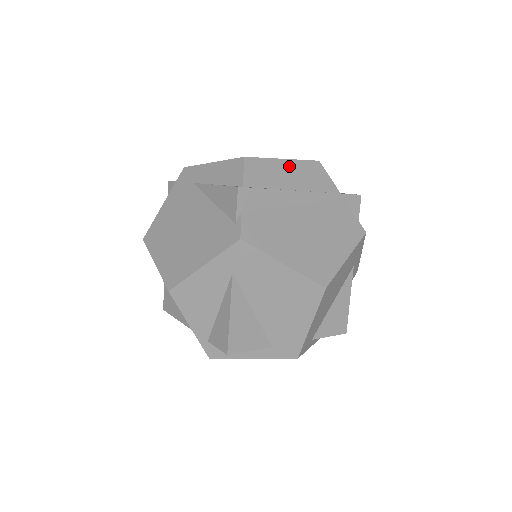
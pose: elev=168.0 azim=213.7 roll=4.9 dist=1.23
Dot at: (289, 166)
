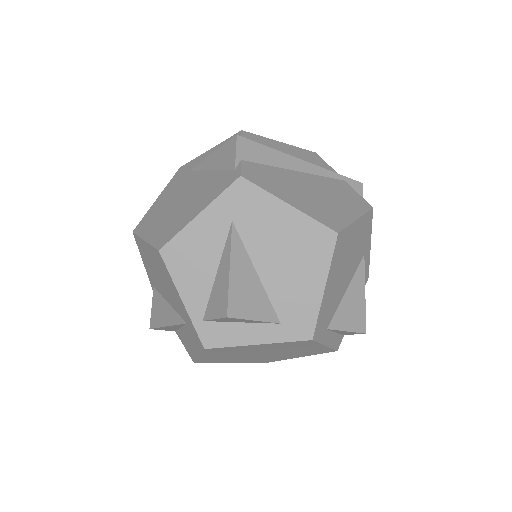
Dot at: (287, 147)
